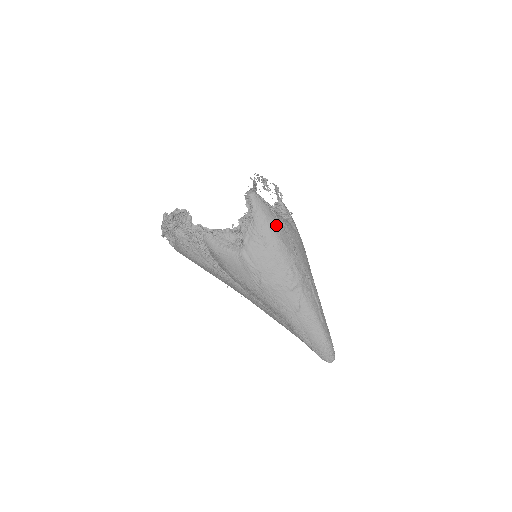
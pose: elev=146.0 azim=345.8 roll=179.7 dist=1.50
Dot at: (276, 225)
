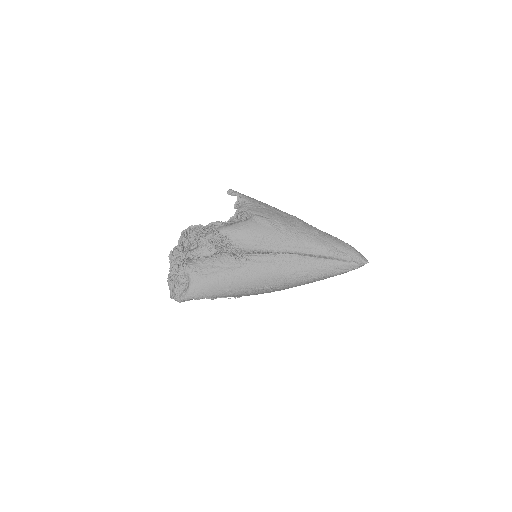
Dot at: occluded
